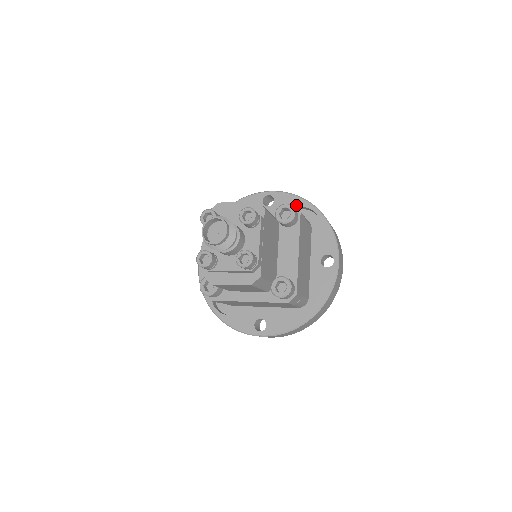
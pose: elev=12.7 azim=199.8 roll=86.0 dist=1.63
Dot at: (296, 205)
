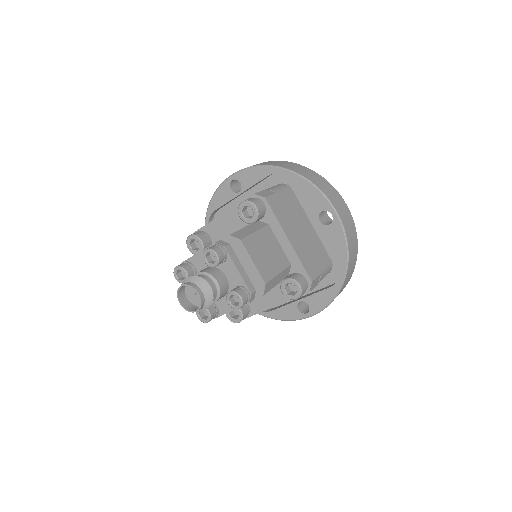
Dot at: (337, 252)
